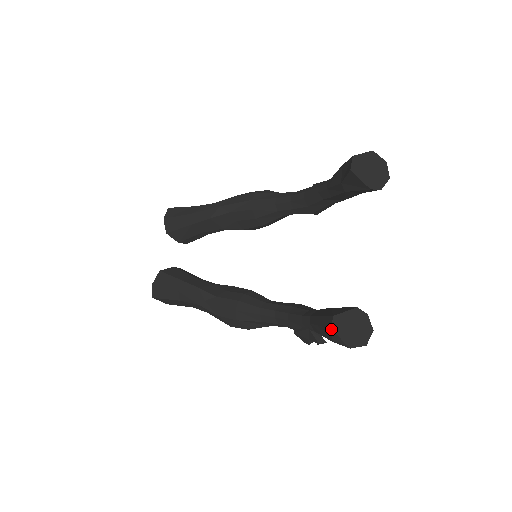
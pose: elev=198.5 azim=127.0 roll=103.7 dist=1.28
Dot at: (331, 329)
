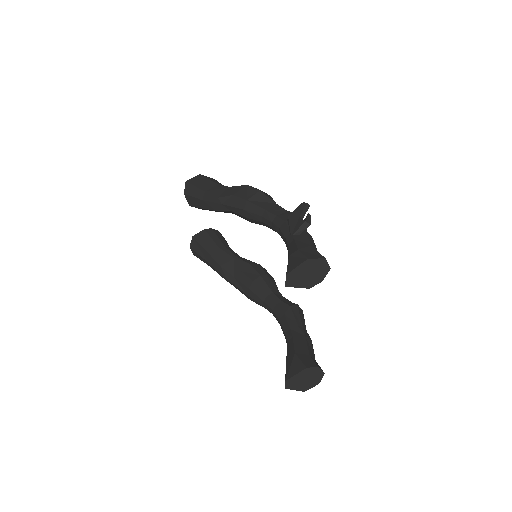
Dot at: (285, 388)
